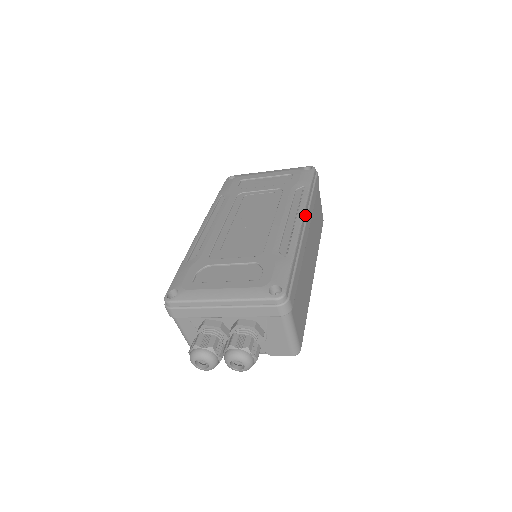
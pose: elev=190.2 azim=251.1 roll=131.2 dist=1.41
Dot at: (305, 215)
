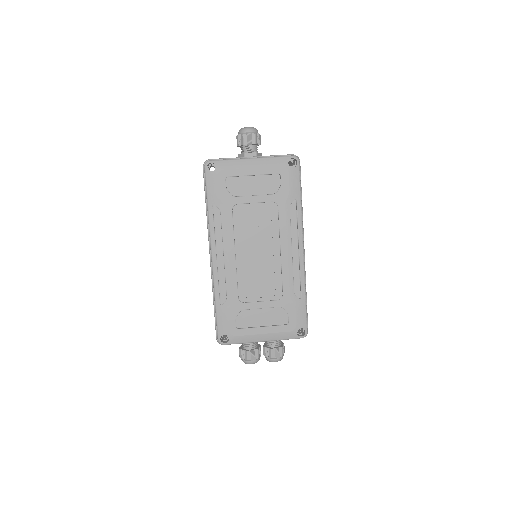
Dot at: (303, 239)
